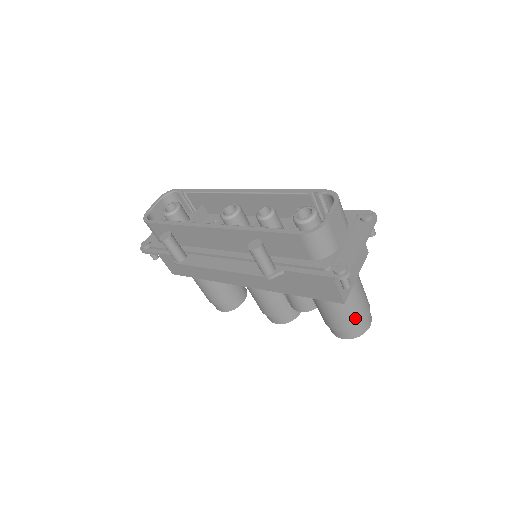
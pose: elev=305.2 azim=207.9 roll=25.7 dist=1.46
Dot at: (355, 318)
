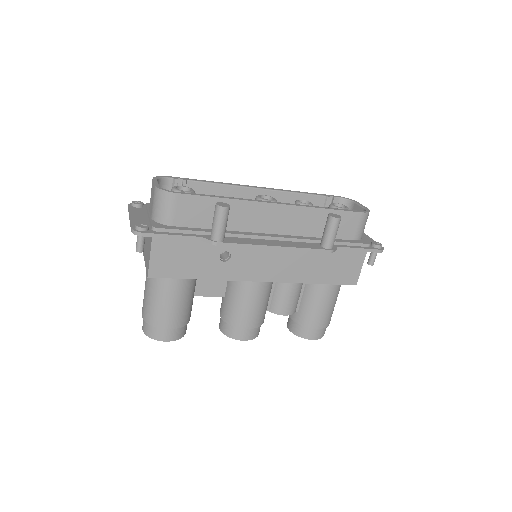
Dot at: (332, 313)
